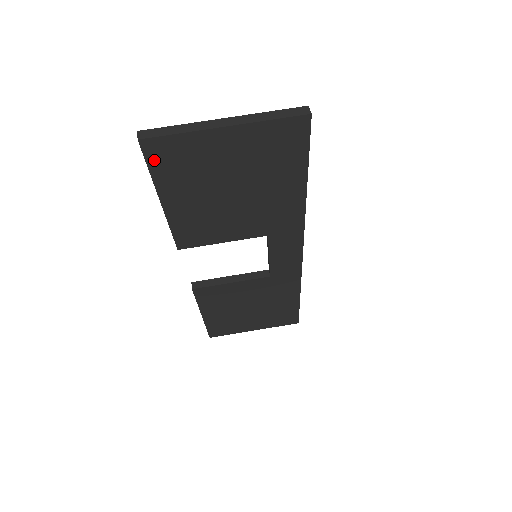
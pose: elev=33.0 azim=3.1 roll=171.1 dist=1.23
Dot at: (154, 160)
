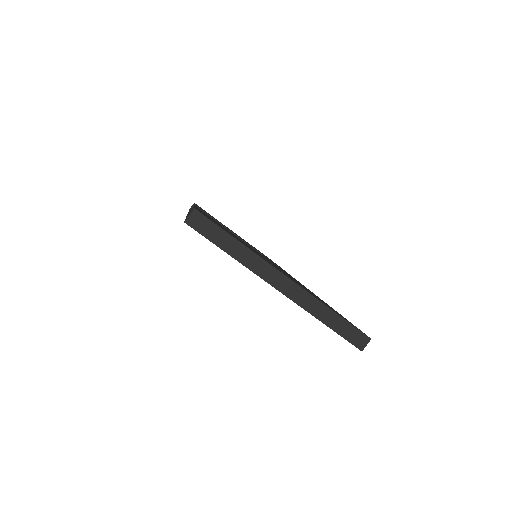
Dot at: occluded
